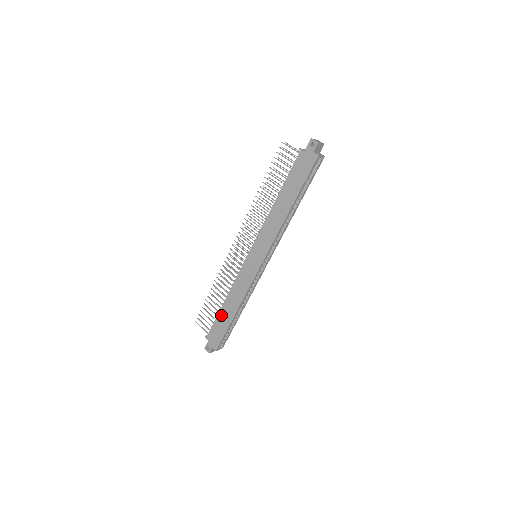
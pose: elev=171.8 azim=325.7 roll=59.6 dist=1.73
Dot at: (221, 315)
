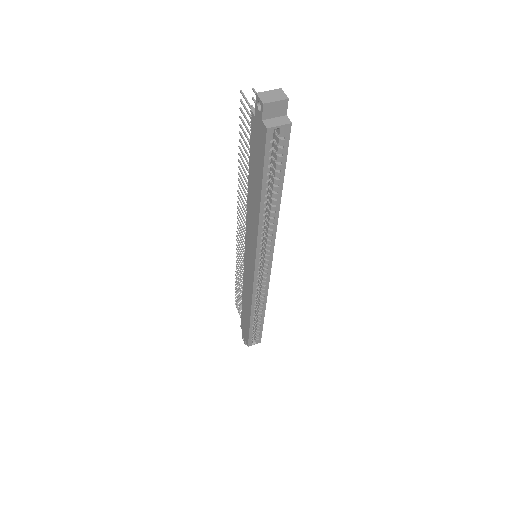
Dot at: (243, 311)
